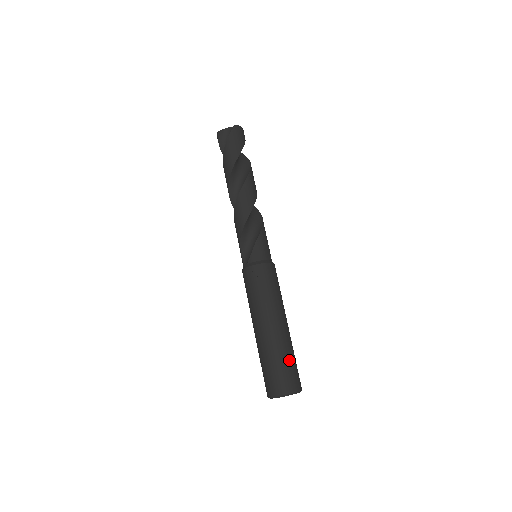
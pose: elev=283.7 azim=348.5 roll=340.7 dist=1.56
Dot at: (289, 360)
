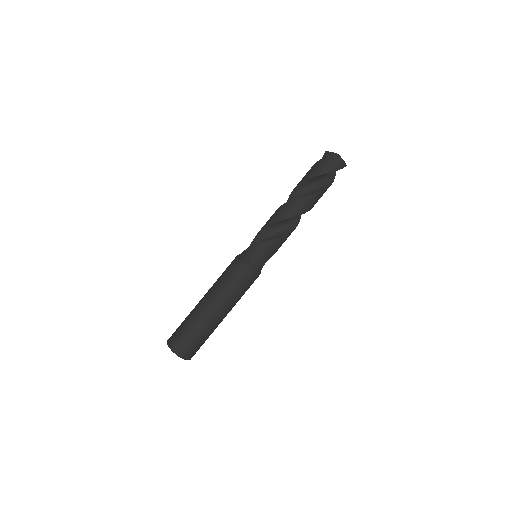
Dot at: (192, 332)
